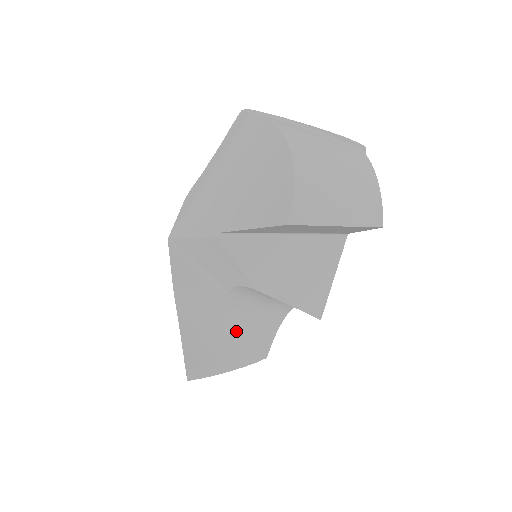
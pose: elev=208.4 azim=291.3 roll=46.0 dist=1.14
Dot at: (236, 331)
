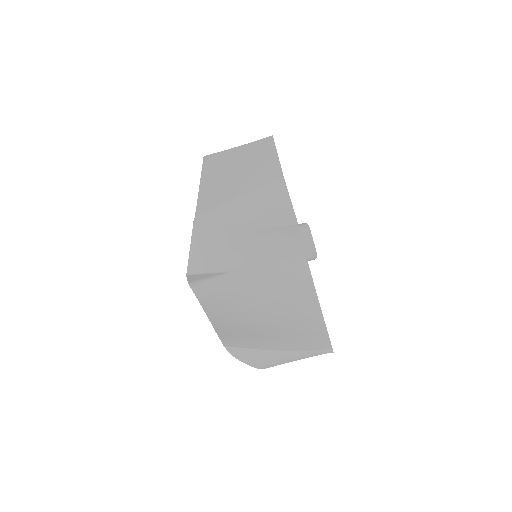
Dot at: (268, 312)
